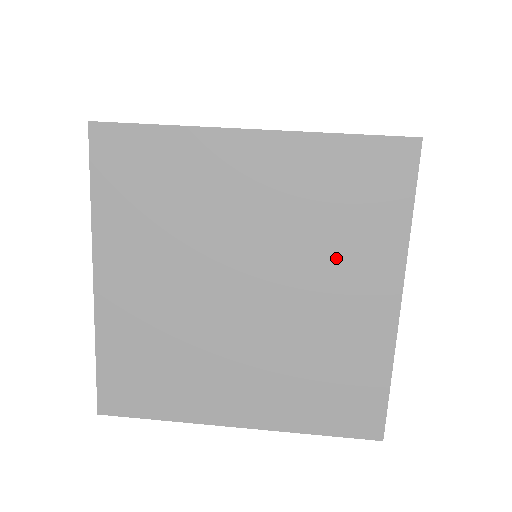
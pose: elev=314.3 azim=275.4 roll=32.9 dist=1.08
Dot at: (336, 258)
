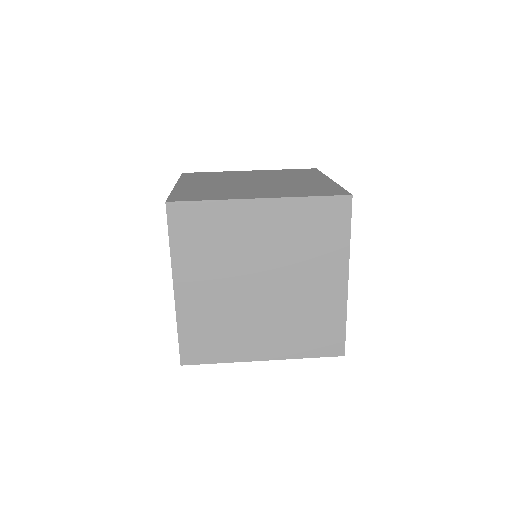
Dot at: (312, 262)
